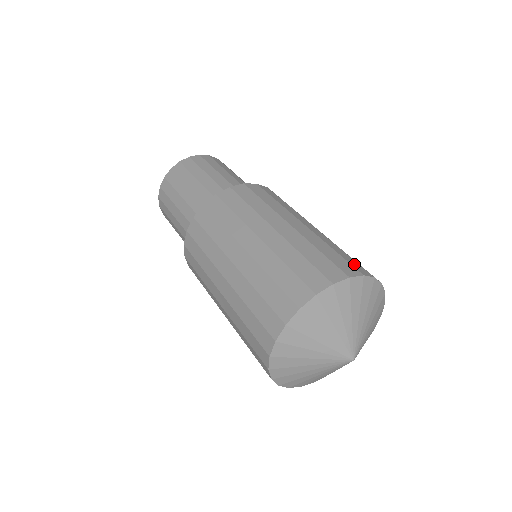
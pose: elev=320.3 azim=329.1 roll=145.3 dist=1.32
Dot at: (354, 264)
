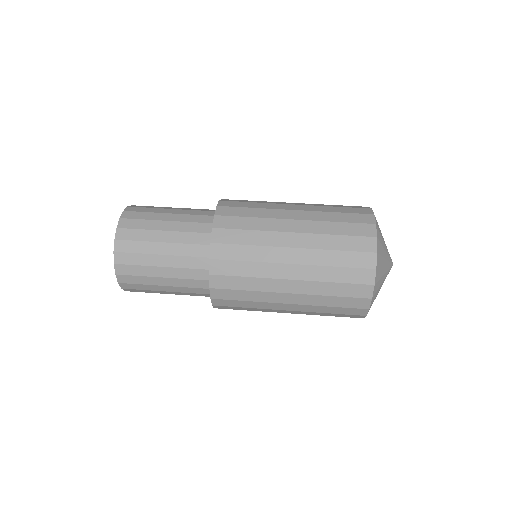
Dot at: (357, 211)
